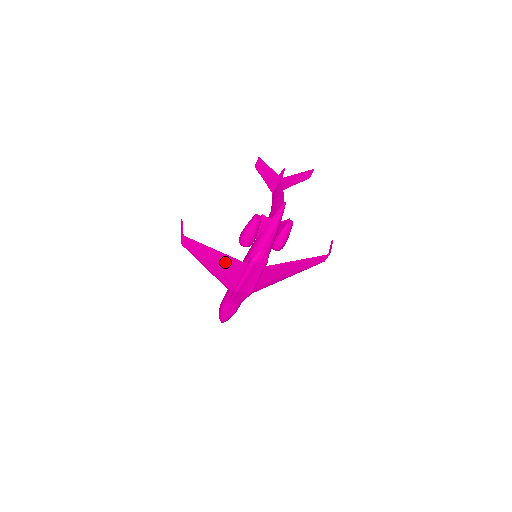
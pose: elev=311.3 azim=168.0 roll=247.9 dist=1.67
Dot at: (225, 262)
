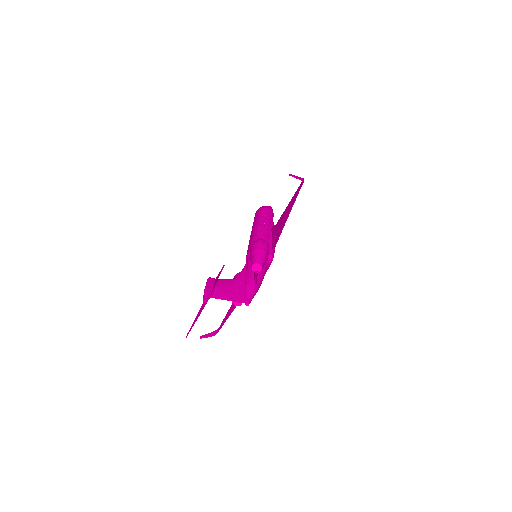
Dot at: occluded
